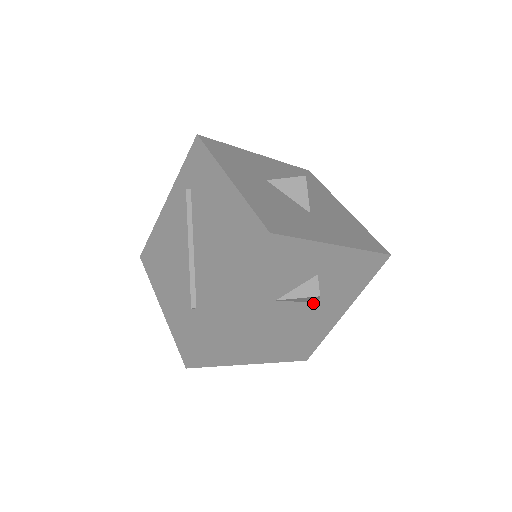
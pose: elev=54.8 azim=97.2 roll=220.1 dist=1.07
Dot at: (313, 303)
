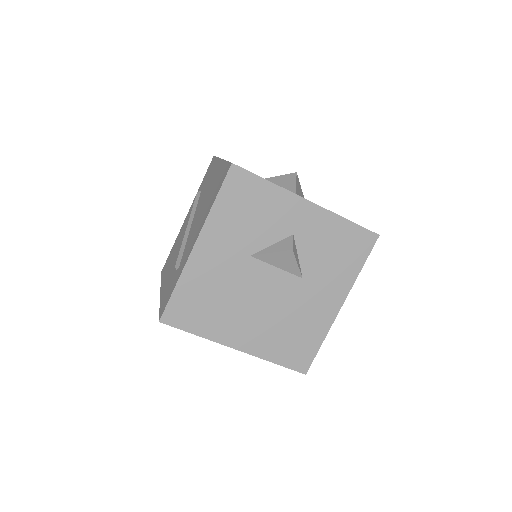
Dot at: (296, 277)
